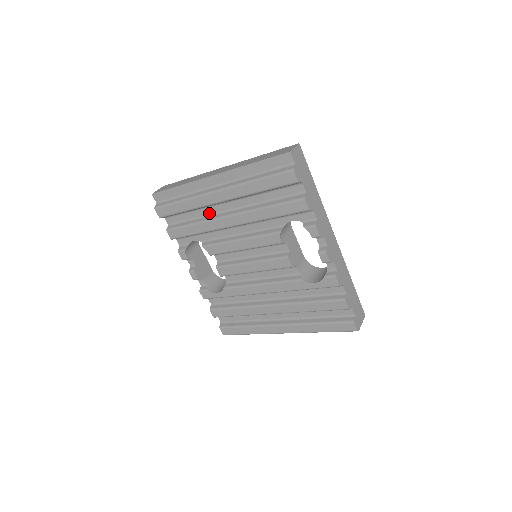
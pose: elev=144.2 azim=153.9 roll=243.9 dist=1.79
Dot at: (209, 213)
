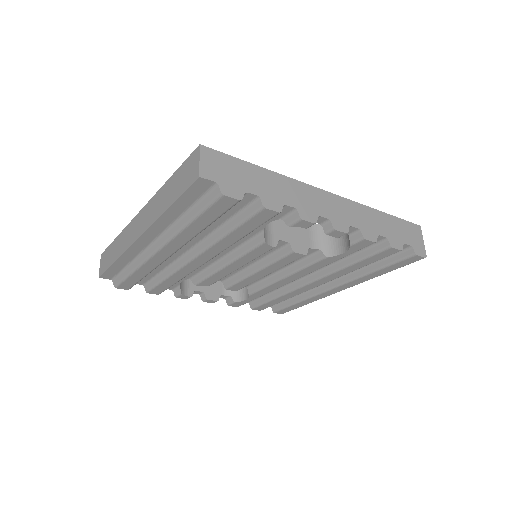
Dot at: (171, 261)
